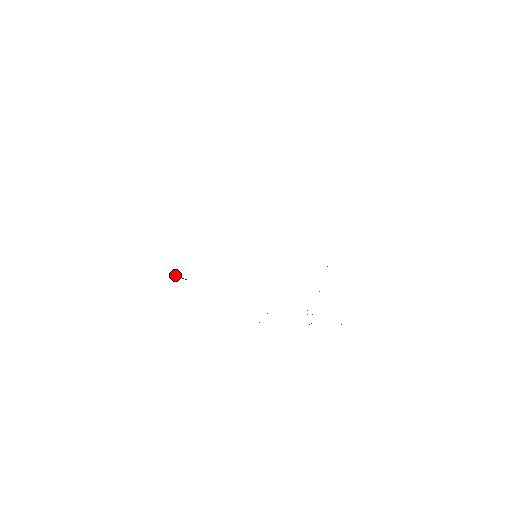
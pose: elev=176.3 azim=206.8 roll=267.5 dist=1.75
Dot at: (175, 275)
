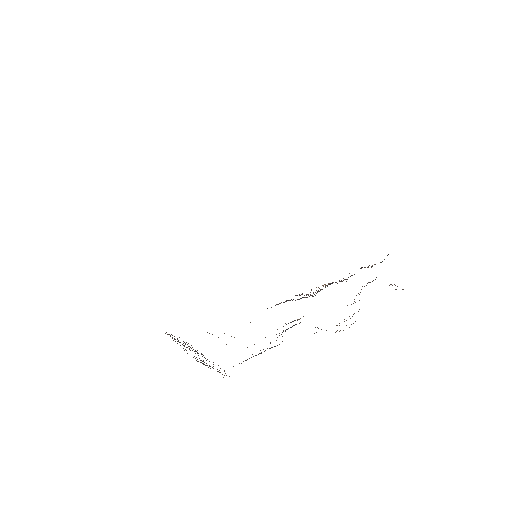
Dot at: occluded
